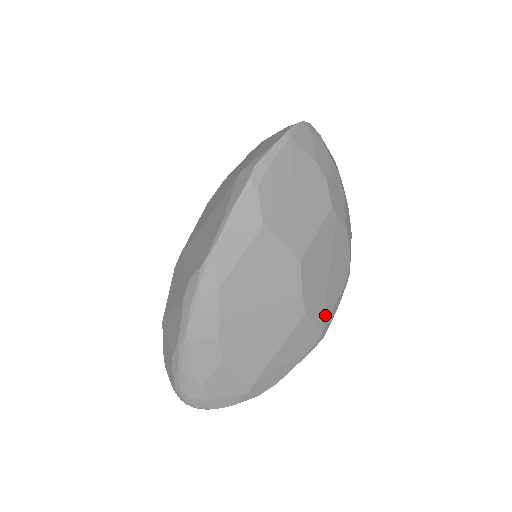
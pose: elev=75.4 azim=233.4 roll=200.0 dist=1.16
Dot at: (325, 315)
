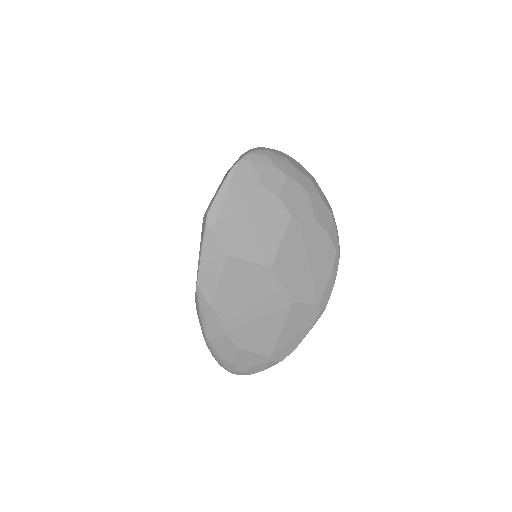
Dot at: (318, 294)
